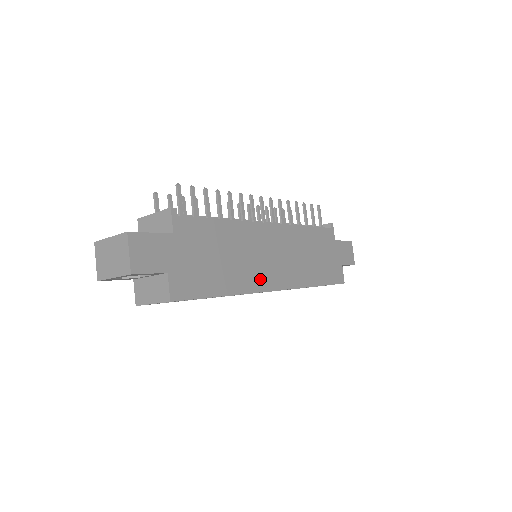
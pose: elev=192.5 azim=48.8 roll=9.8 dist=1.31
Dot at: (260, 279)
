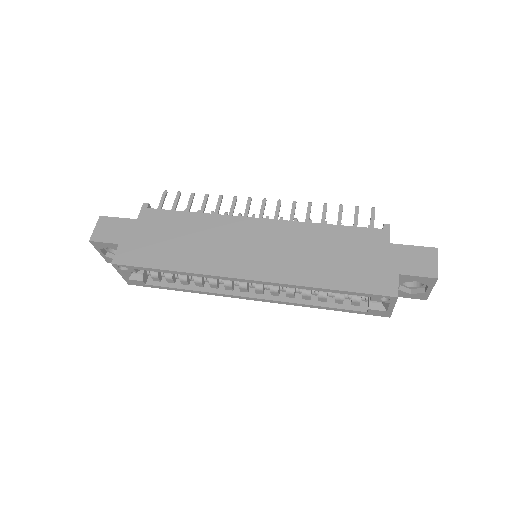
Dot at: (222, 265)
